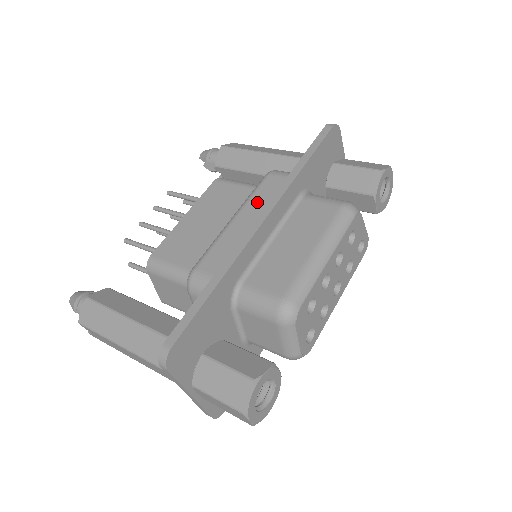
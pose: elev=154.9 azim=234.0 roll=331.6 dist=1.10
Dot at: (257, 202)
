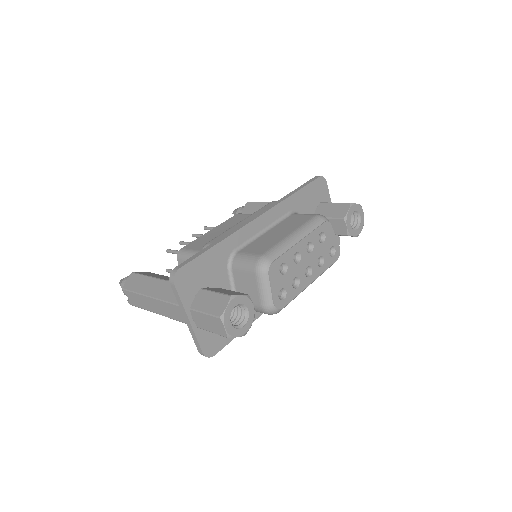
Dot at: occluded
